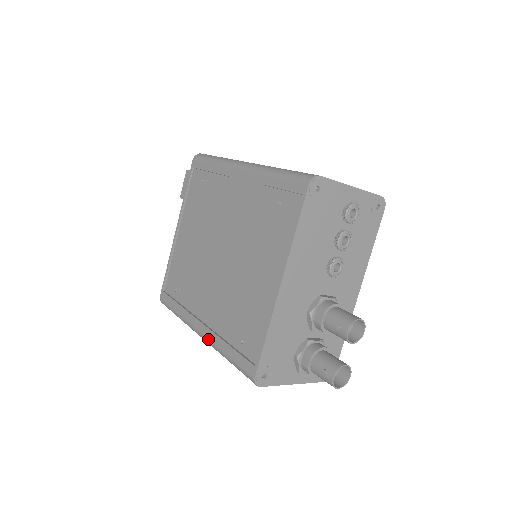
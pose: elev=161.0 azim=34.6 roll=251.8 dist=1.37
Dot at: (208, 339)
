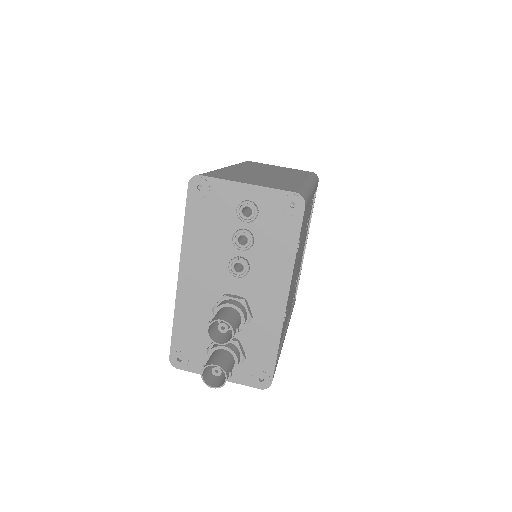
Dot at: occluded
